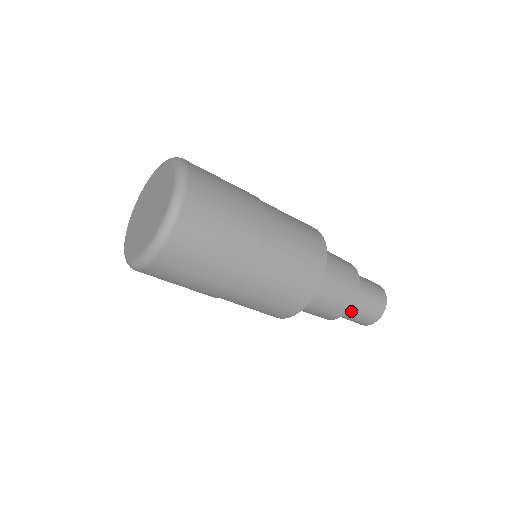
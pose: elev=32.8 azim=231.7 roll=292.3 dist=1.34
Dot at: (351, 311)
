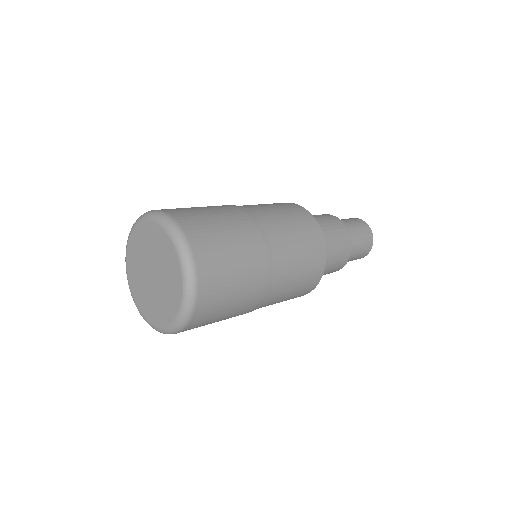
Dot at: occluded
